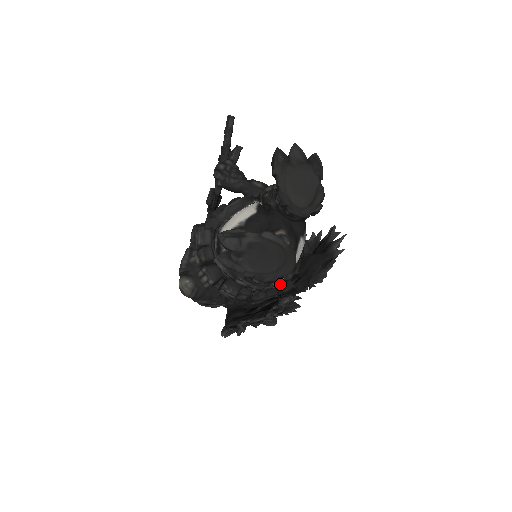
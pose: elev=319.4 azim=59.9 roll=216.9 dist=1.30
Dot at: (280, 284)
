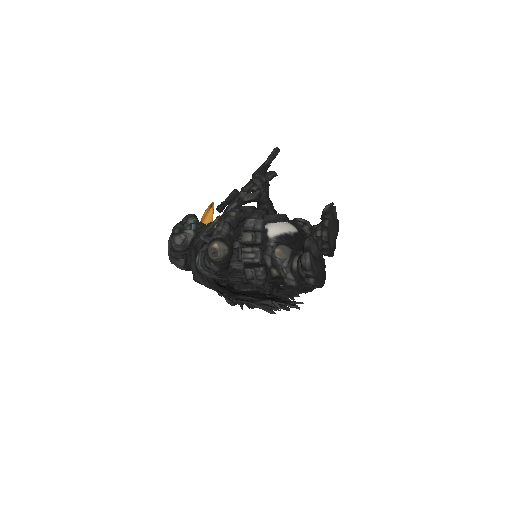
Dot at: occluded
